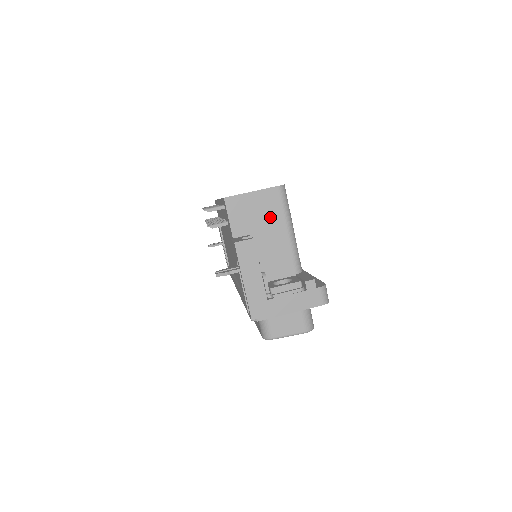
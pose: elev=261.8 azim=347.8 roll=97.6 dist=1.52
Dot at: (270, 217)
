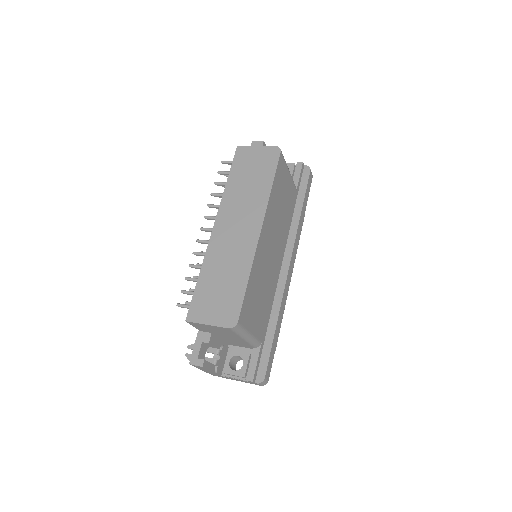
Dot at: (226, 333)
